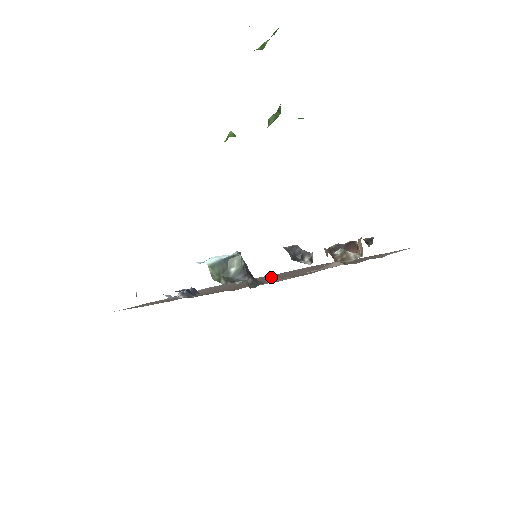
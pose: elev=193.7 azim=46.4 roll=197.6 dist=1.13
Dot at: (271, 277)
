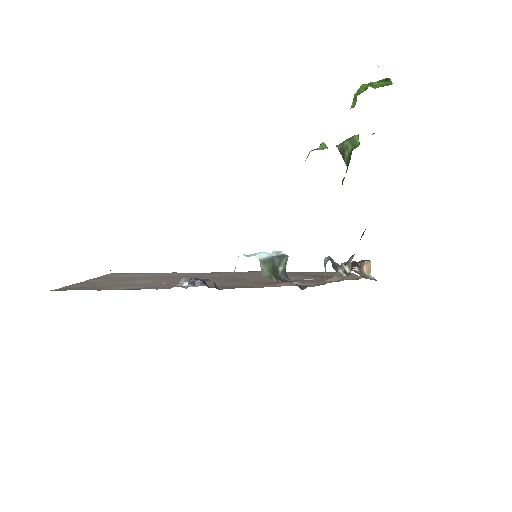
Dot at: (242, 277)
